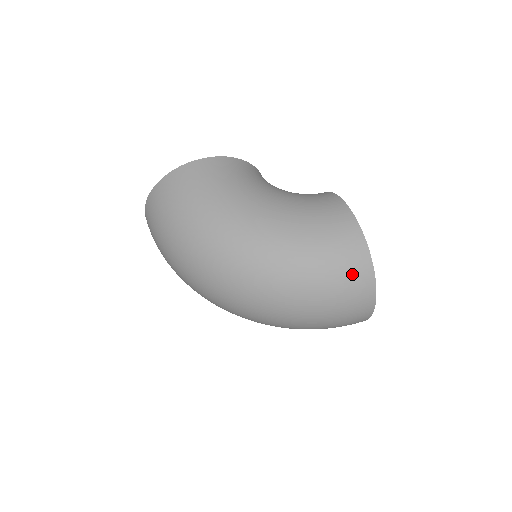
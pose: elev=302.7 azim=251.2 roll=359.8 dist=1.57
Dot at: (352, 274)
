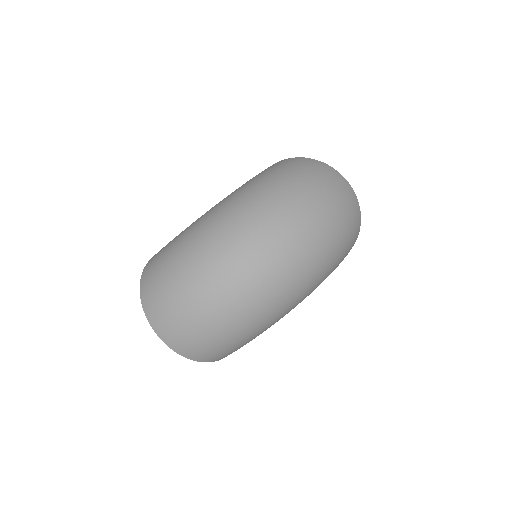
Dot at: (298, 163)
